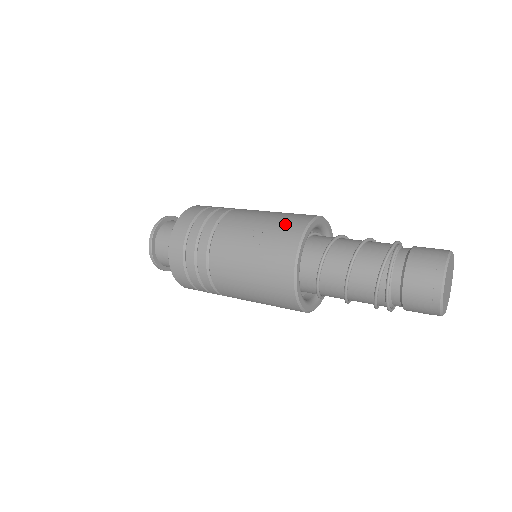
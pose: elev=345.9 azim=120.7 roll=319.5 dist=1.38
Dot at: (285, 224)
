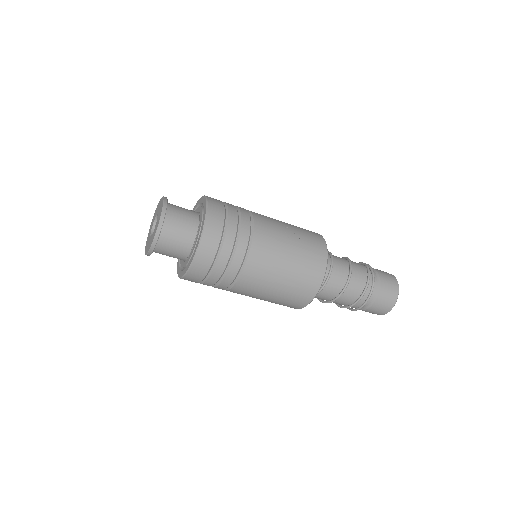
Dot at: (306, 230)
